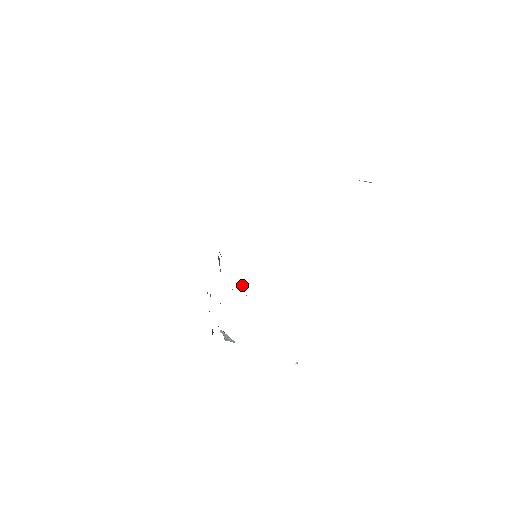
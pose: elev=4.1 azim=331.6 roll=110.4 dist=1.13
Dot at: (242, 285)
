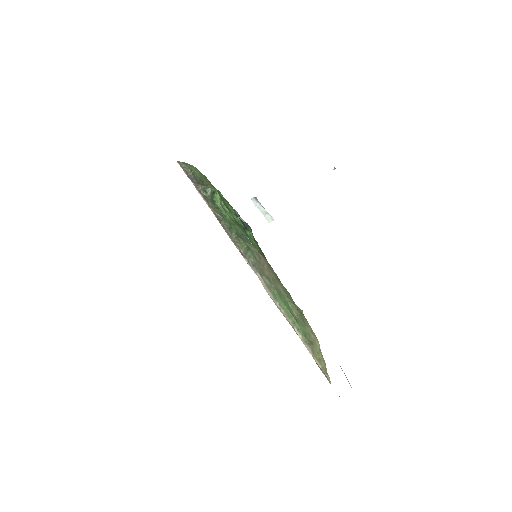
Dot at: (261, 277)
